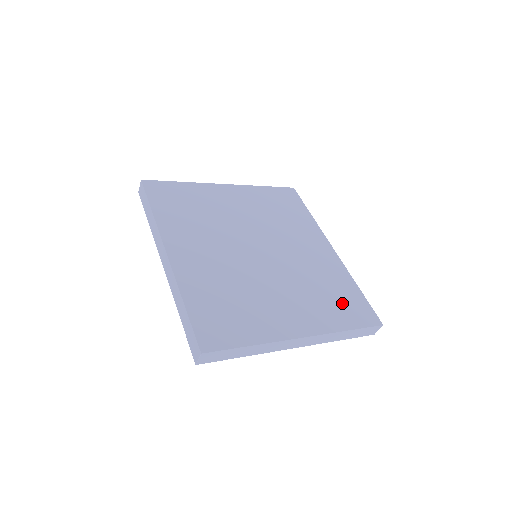
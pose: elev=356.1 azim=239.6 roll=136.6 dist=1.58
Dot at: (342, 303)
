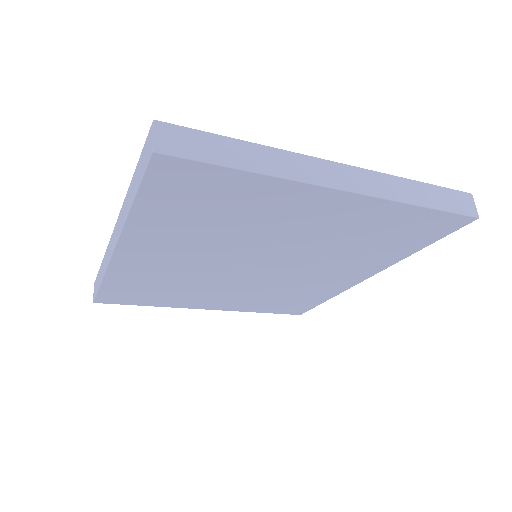
Dot at: occluded
